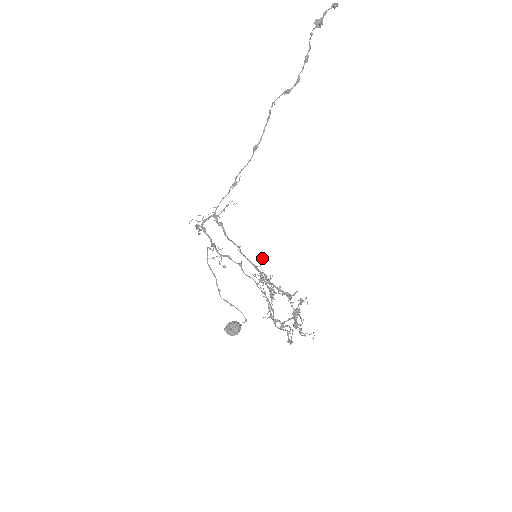
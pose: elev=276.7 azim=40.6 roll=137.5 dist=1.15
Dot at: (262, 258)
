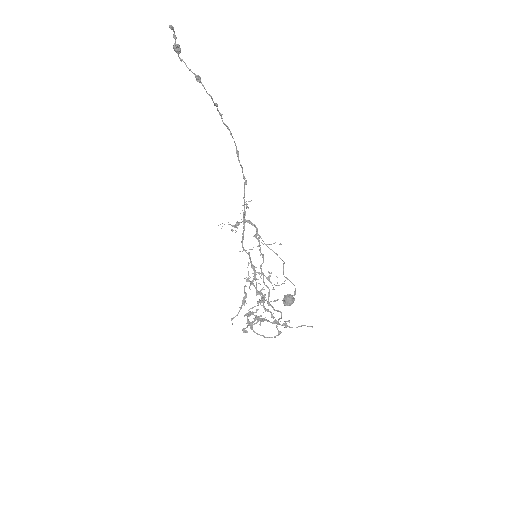
Dot at: (249, 263)
